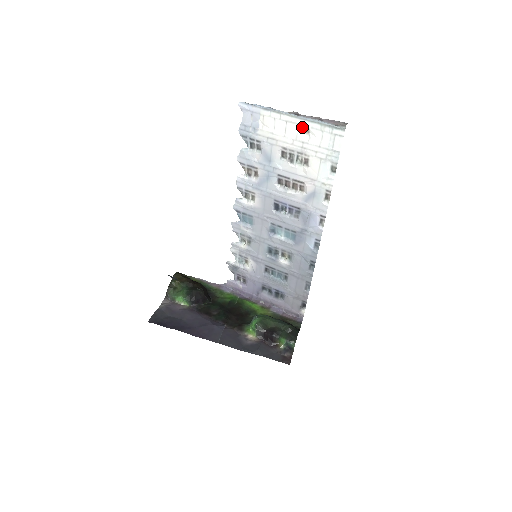
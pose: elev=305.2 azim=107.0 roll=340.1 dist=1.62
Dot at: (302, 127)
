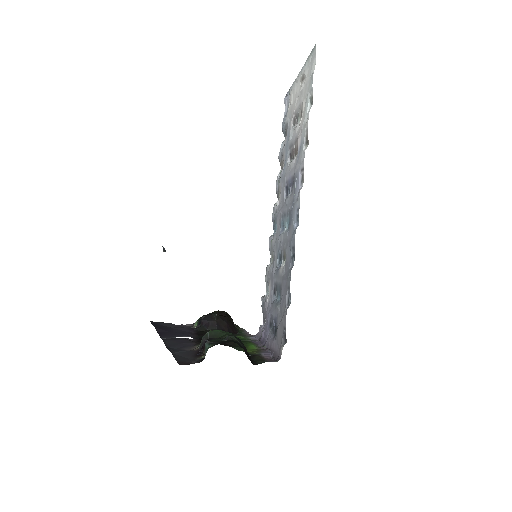
Dot at: (302, 78)
